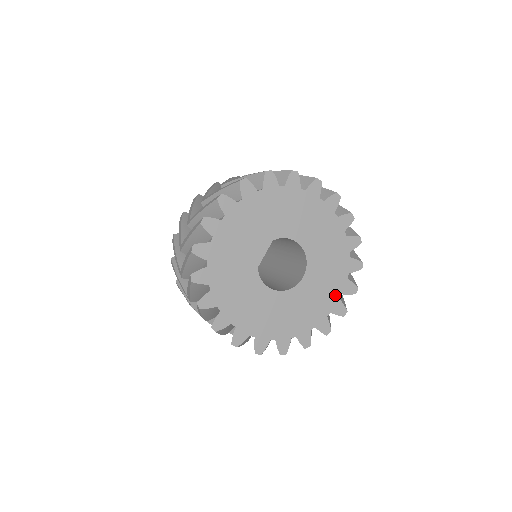
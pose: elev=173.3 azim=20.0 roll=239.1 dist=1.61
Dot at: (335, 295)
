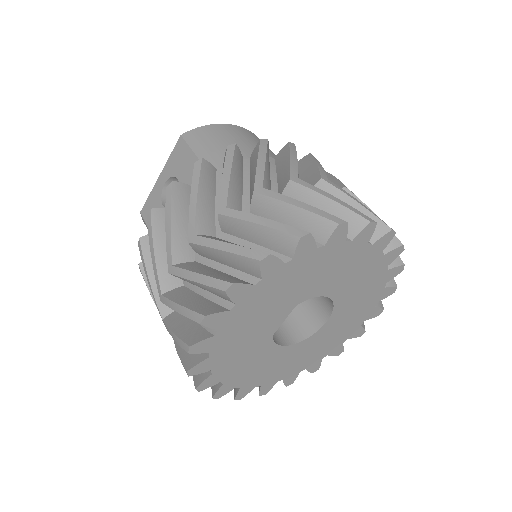
Dot at: (357, 324)
